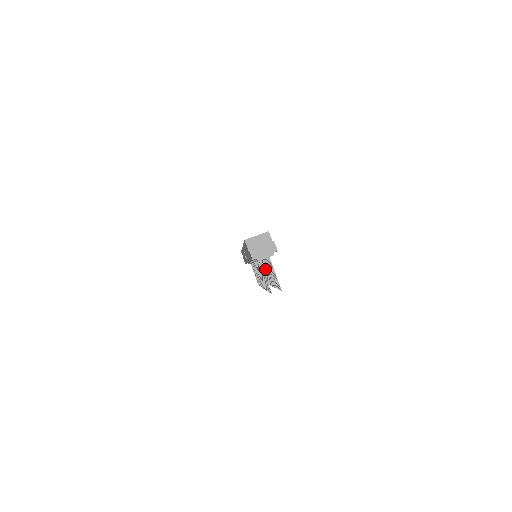
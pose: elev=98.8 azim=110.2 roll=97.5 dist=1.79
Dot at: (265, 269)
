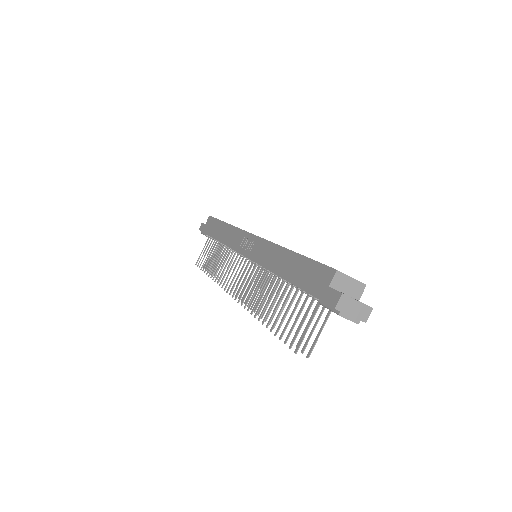
Dot at: occluded
